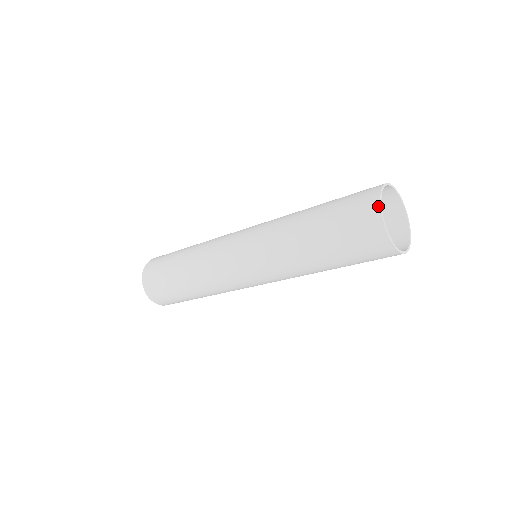
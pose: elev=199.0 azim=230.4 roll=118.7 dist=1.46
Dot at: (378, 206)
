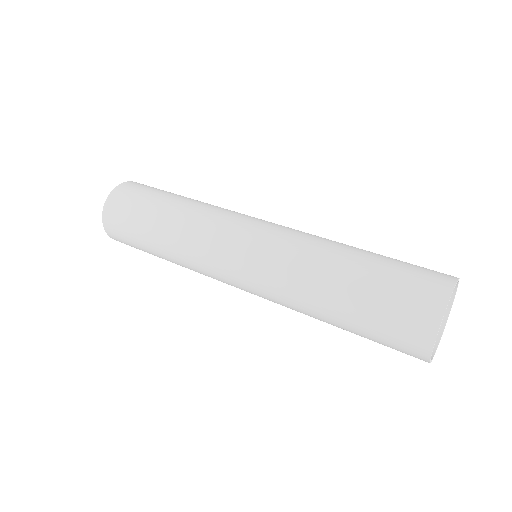
Dot at: (442, 309)
